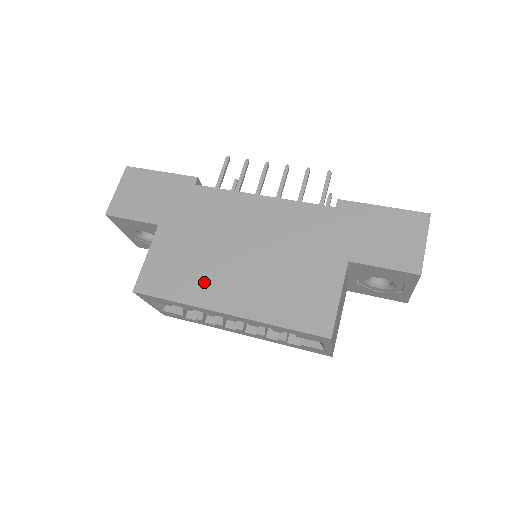
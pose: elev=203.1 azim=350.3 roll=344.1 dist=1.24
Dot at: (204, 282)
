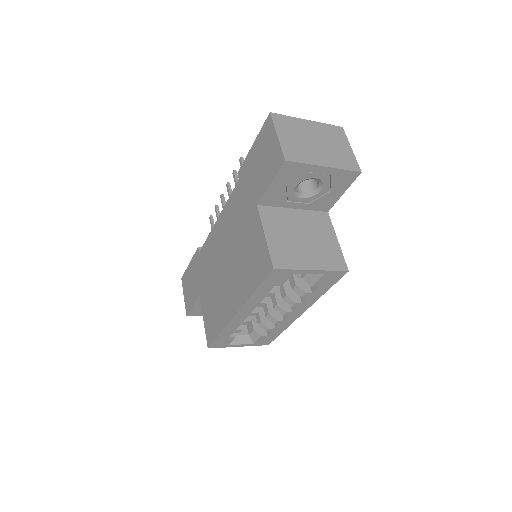
Dot at: (222, 306)
